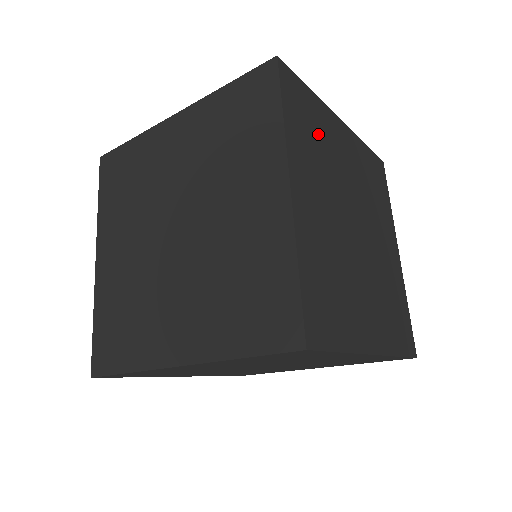
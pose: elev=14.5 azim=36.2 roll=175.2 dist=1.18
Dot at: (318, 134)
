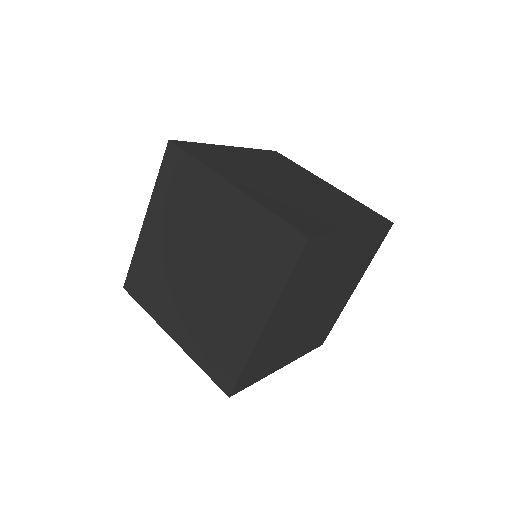
Dot at: (319, 266)
